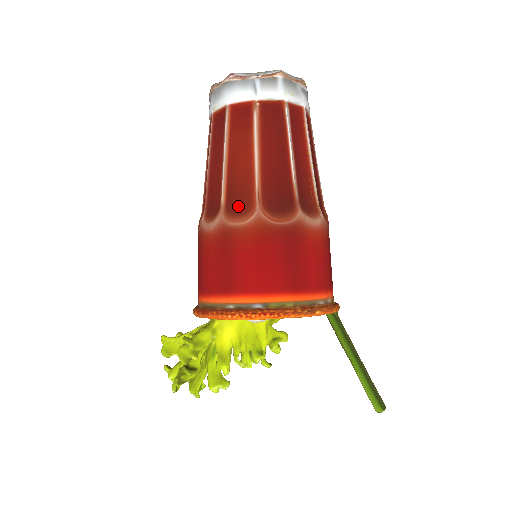
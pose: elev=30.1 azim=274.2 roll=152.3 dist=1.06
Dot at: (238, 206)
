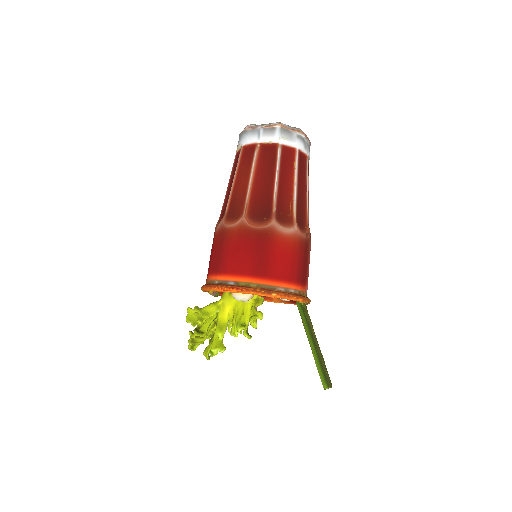
Dot at: (234, 214)
